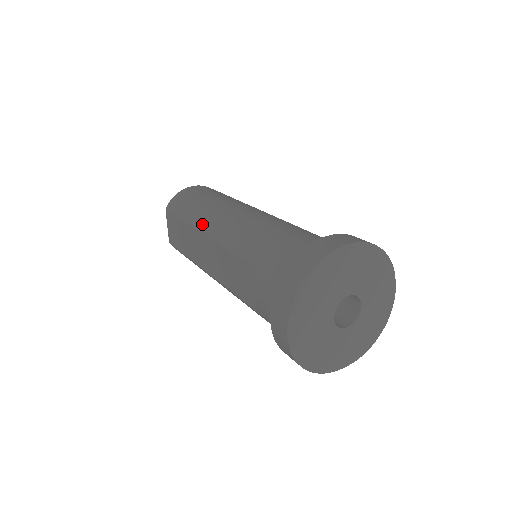
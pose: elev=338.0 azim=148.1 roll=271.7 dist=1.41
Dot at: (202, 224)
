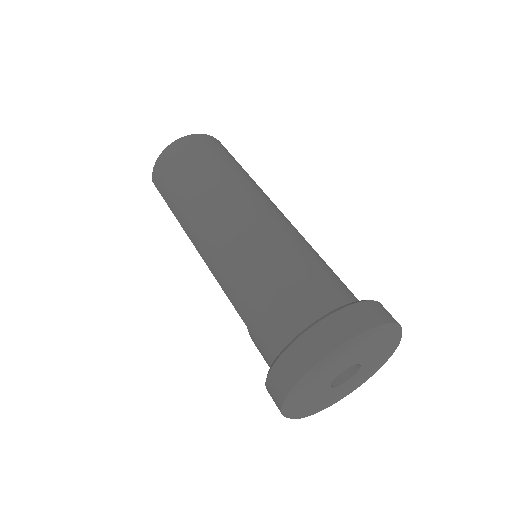
Dot at: (189, 233)
